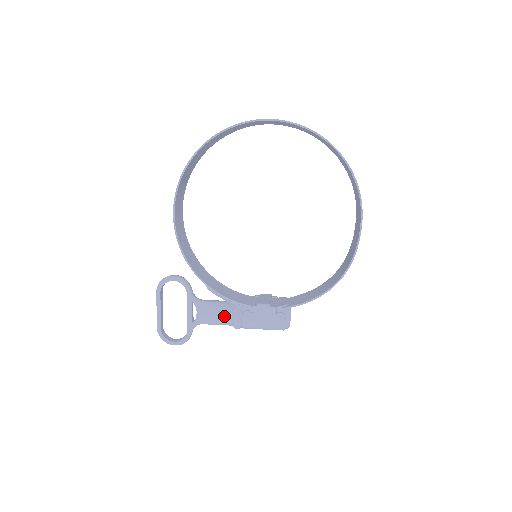
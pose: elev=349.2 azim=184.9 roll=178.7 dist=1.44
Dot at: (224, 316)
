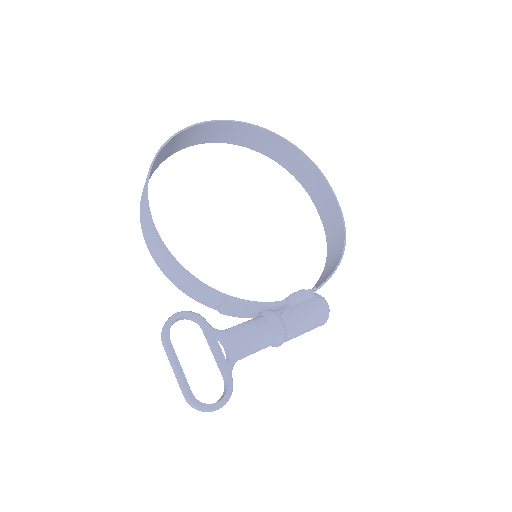
Dot at: (263, 329)
